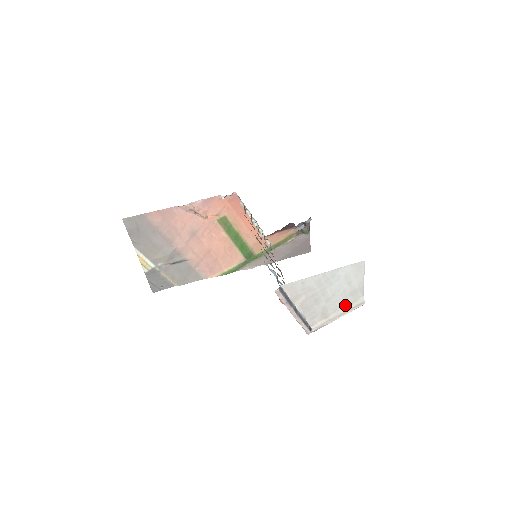
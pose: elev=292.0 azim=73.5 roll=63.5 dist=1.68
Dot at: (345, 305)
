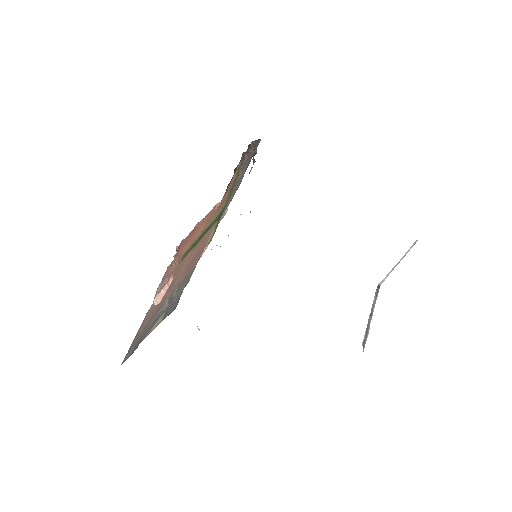
Dot at: occluded
